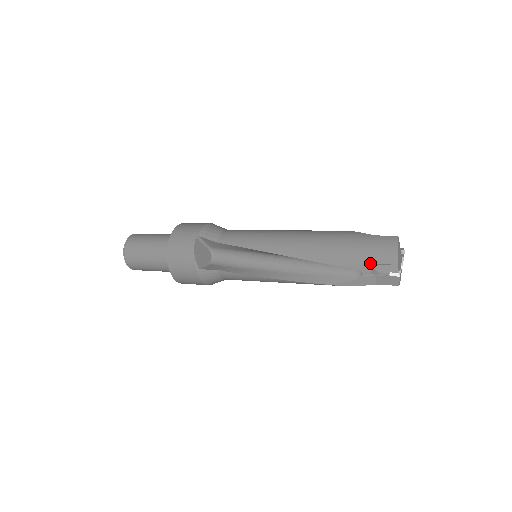
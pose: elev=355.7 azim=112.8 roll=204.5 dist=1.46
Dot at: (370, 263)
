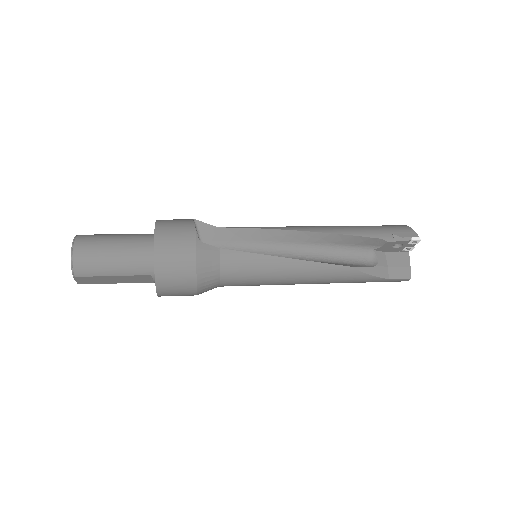
Dot at: (390, 233)
